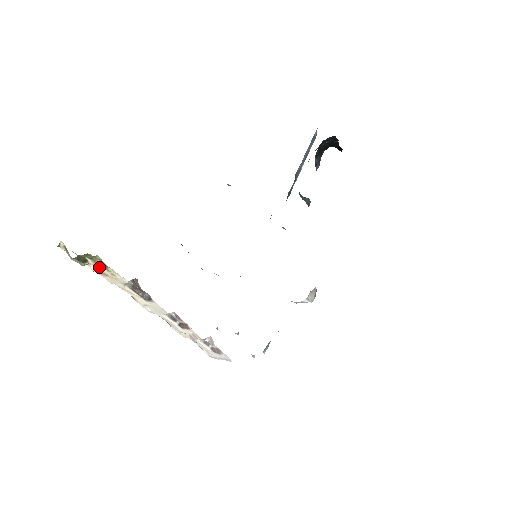
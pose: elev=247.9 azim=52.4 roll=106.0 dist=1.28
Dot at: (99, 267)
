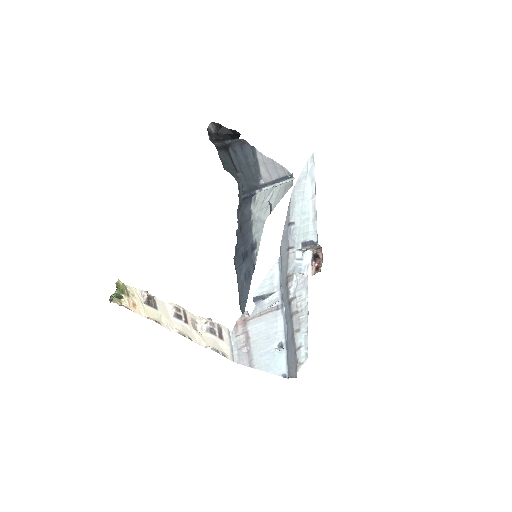
Dot at: (129, 298)
